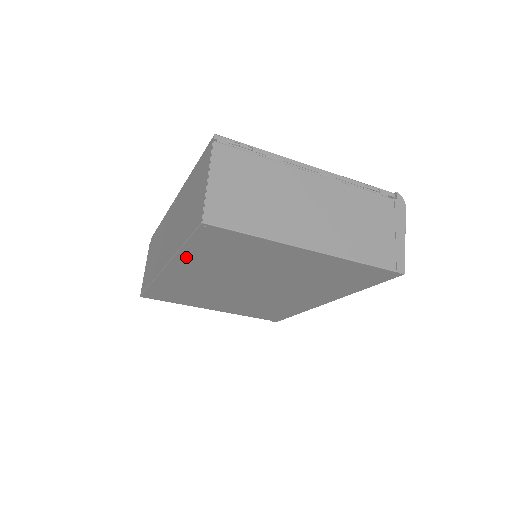
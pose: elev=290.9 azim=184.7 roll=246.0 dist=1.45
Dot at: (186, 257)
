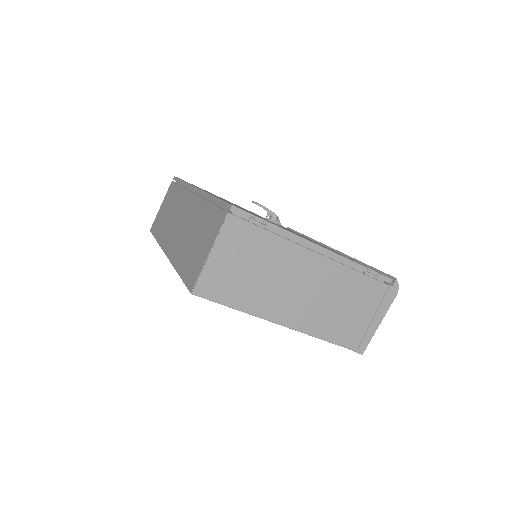
Dot at: occluded
